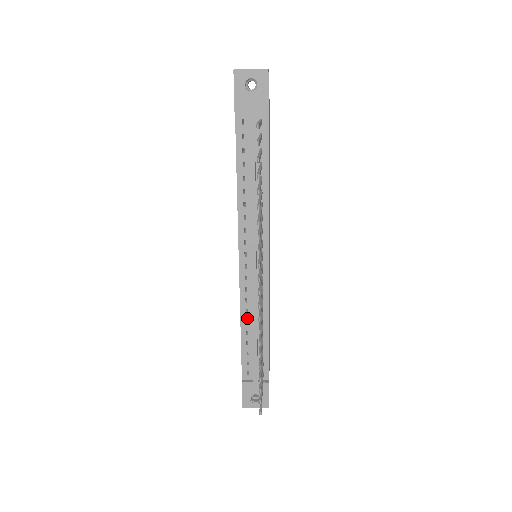
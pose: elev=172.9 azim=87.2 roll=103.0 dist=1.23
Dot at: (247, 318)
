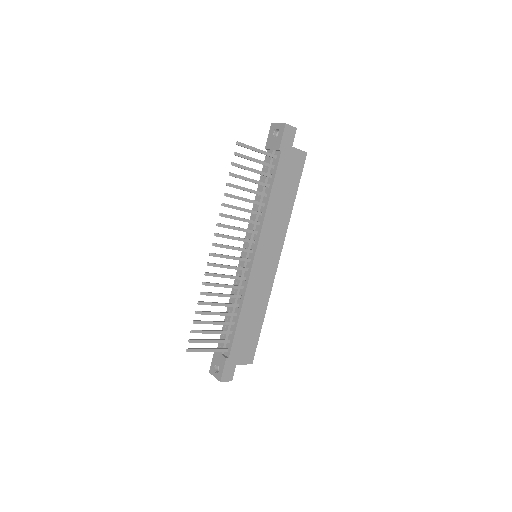
Dot at: occluded
